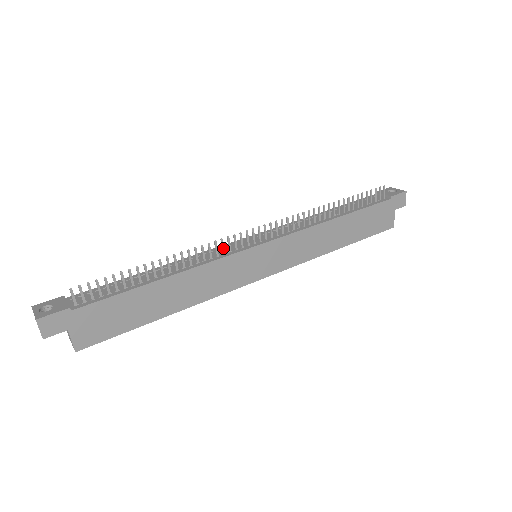
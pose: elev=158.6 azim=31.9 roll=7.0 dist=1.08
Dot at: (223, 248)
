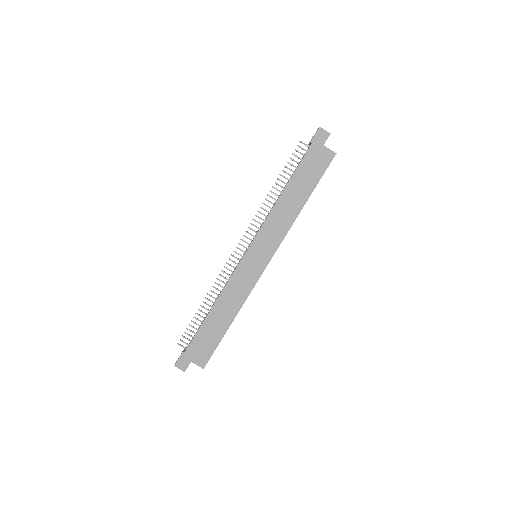
Dot at: (229, 270)
